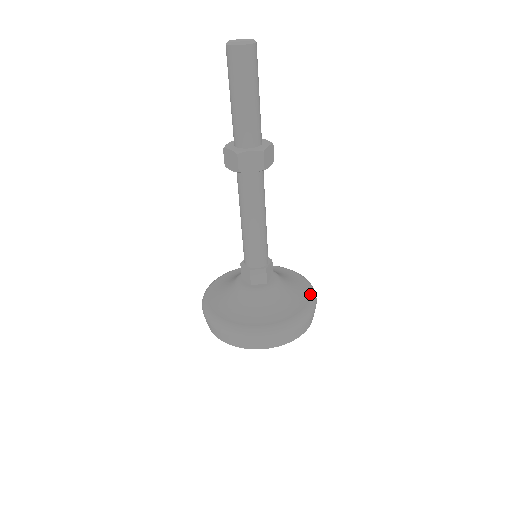
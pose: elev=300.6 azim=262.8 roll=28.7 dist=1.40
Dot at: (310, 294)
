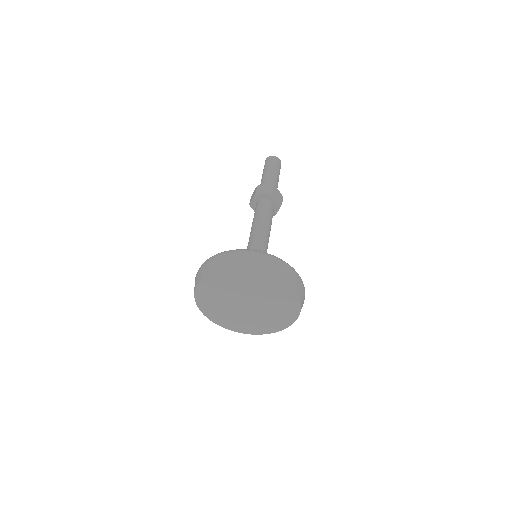
Dot at: occluded
